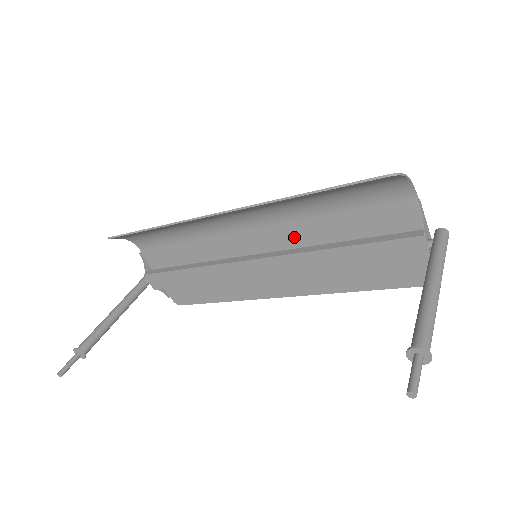
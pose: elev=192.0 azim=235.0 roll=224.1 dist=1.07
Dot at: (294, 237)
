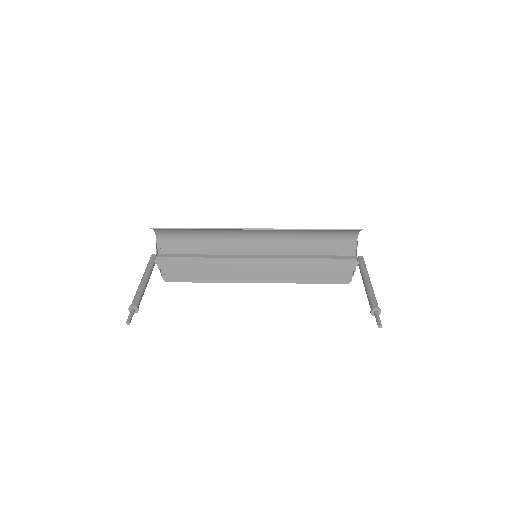
Dot at: (283, 248)
